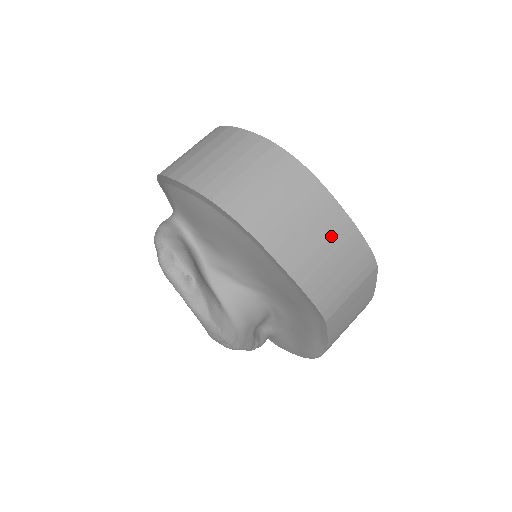
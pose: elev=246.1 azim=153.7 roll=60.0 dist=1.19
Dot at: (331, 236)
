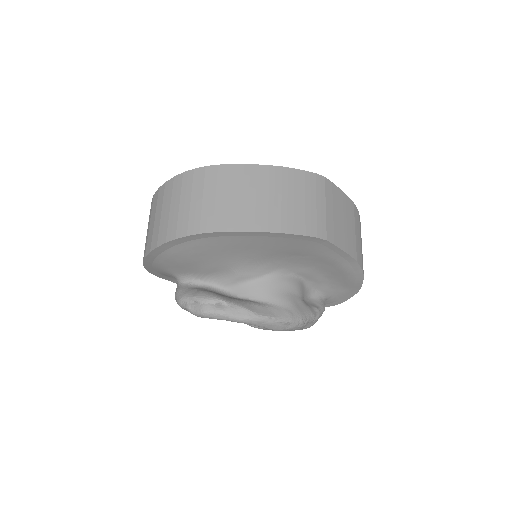
Dot at: (269, 186)
